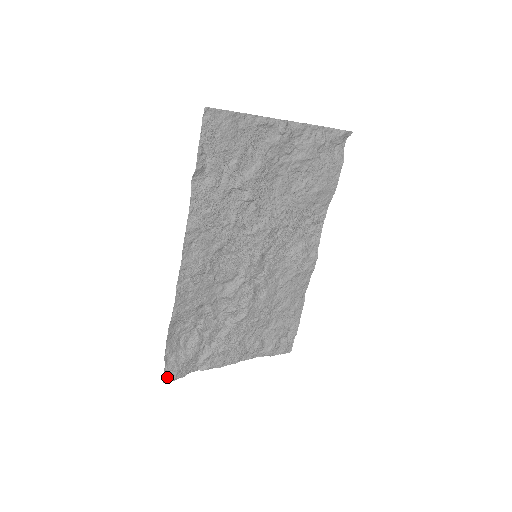
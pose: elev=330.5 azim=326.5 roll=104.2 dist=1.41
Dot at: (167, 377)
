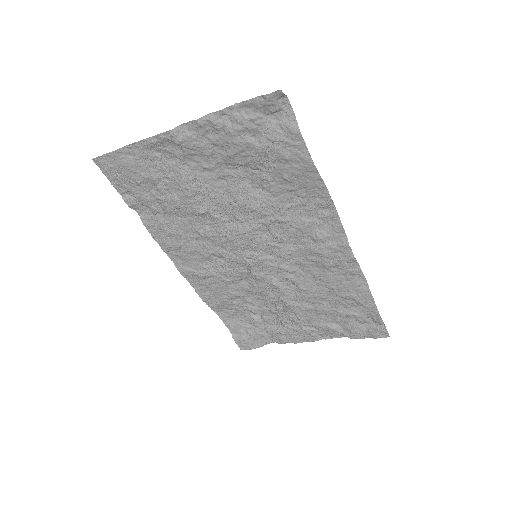
Dot at: (243, 346)
